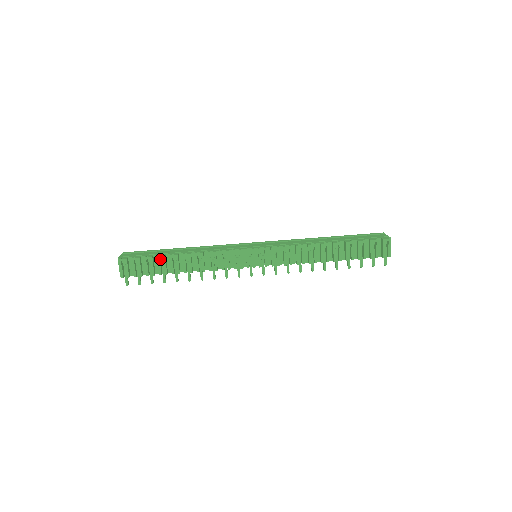
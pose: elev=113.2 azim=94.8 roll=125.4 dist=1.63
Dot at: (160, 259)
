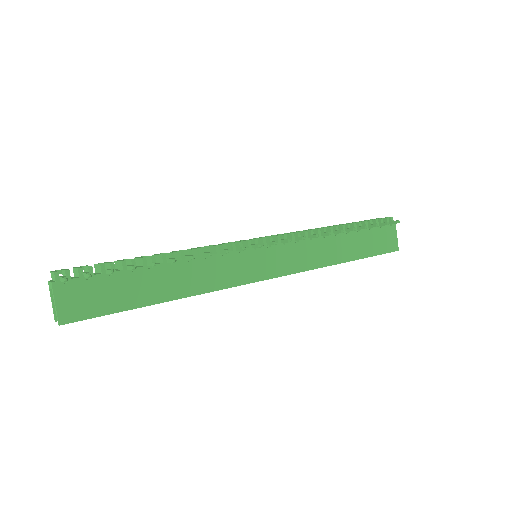
Dot at: occluded
